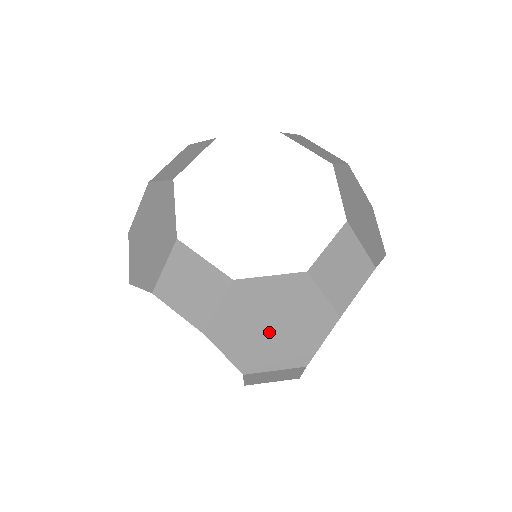
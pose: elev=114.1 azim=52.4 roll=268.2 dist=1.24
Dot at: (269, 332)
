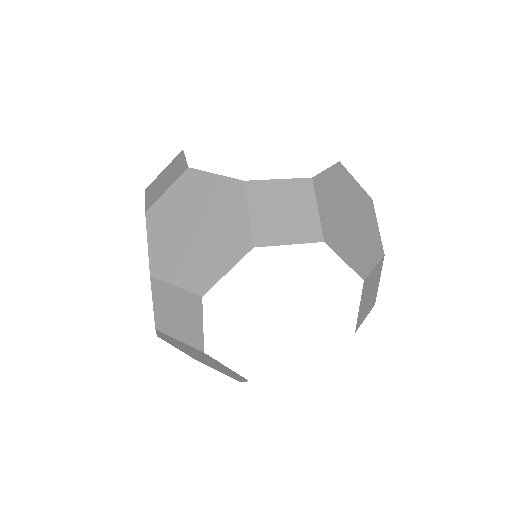
Dot at: (352, 226)
